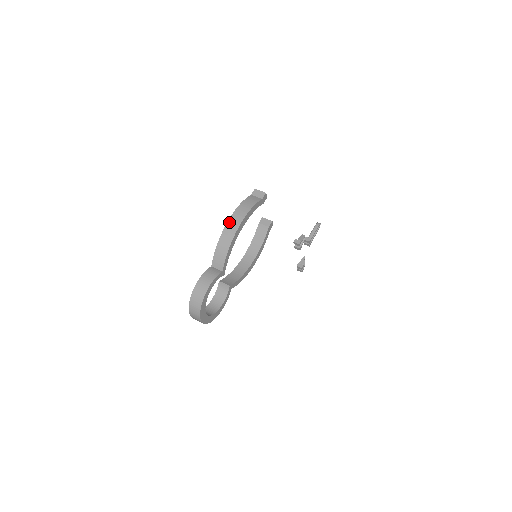
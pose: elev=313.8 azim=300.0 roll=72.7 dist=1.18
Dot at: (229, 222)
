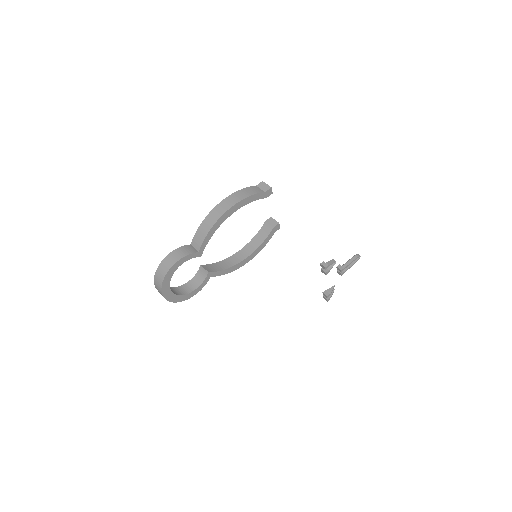
Dot at: (220, 204)
